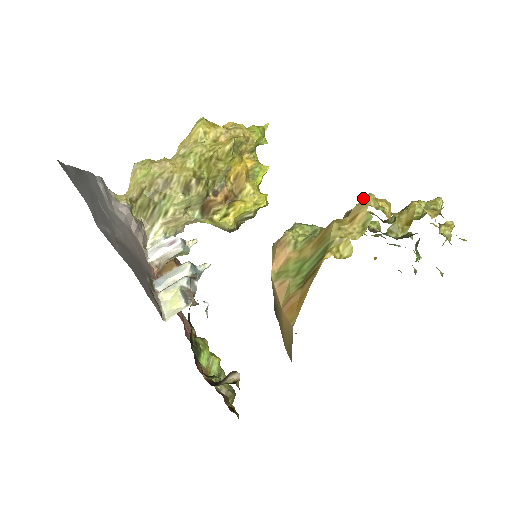
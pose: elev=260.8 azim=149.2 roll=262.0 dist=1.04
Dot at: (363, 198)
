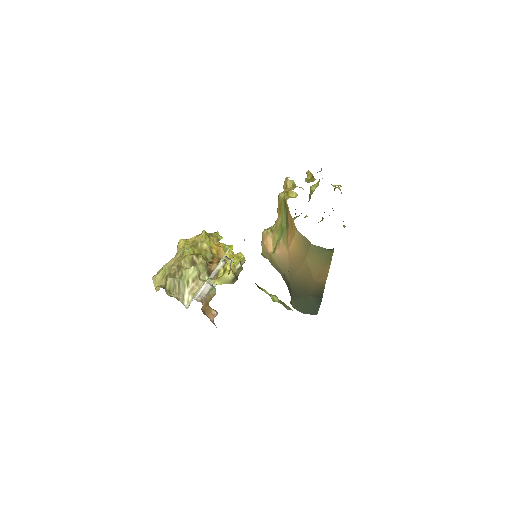
Dot at: (284, 182)
